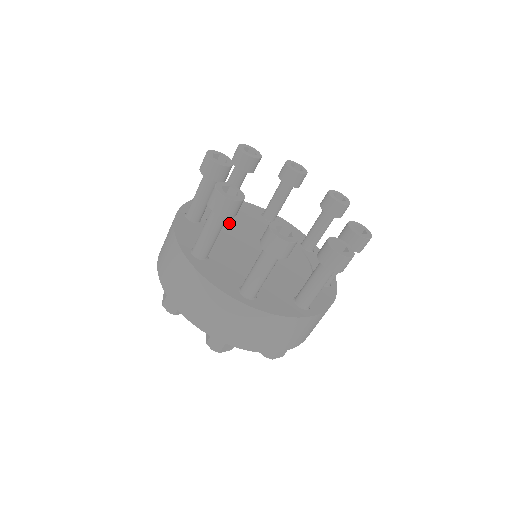
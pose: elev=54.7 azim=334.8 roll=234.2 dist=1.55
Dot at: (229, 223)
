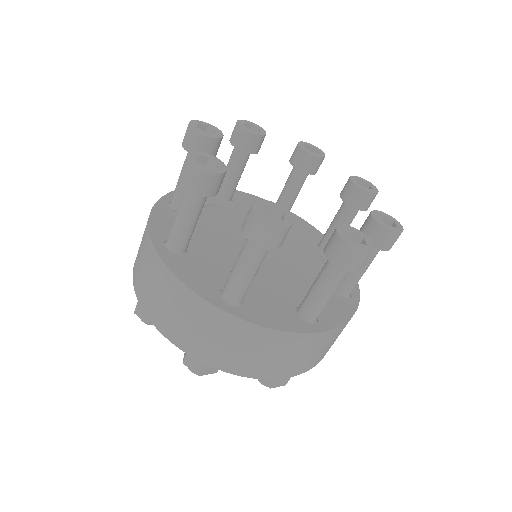
Dot at: (226, 216)
